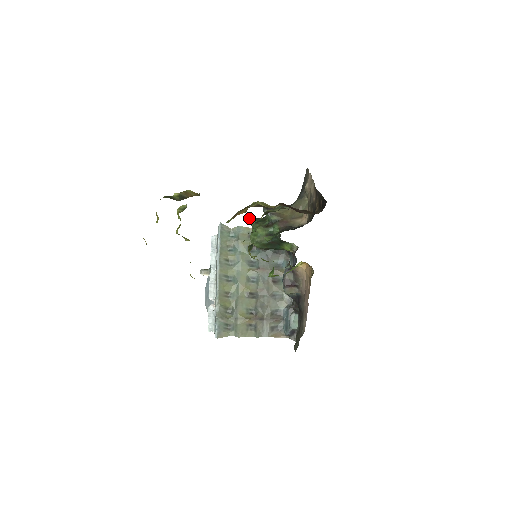
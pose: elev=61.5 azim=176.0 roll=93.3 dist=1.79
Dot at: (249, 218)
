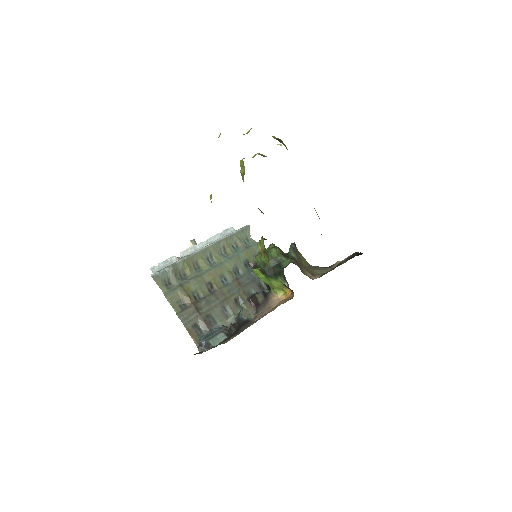
Dot at: occluded
